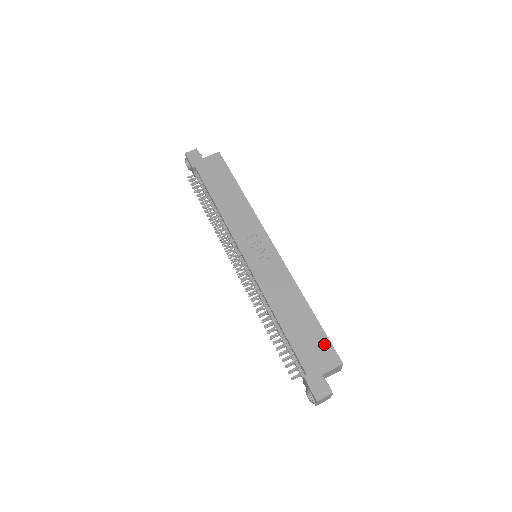
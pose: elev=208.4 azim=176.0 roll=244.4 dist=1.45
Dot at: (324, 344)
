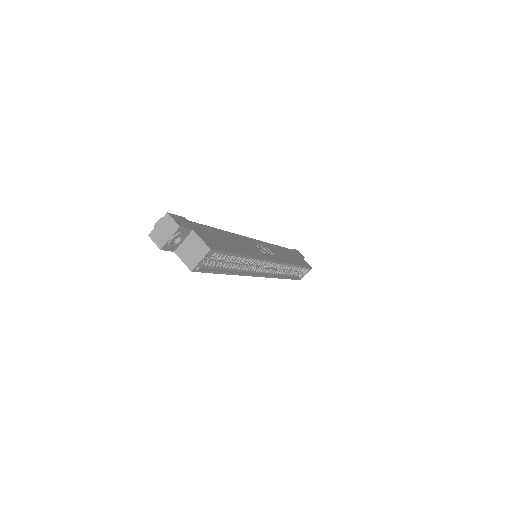
Dot at: (220, 246)
